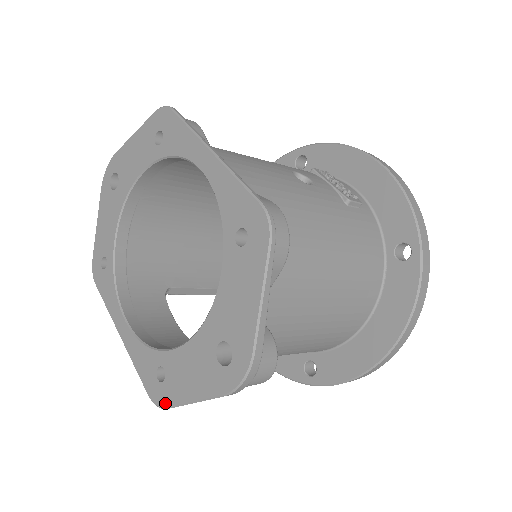
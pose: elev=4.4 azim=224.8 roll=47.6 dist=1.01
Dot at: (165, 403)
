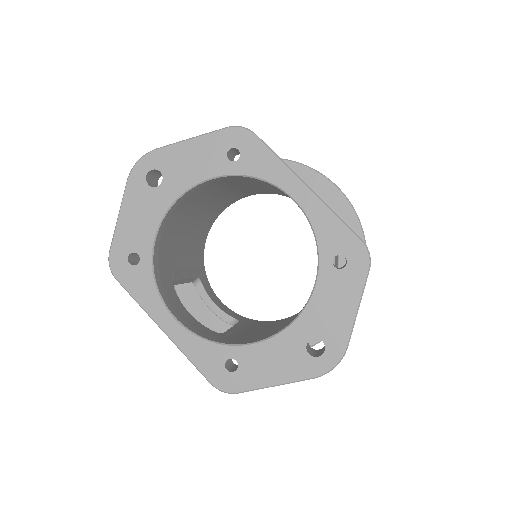
Dot at: (237, 389)
